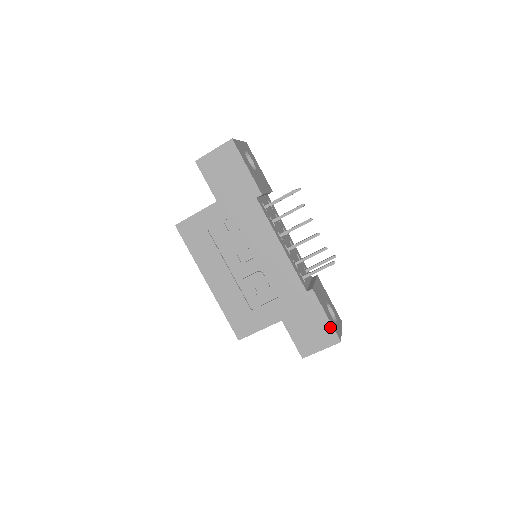
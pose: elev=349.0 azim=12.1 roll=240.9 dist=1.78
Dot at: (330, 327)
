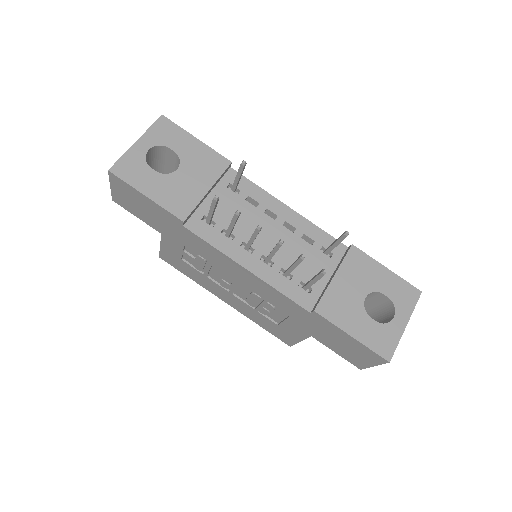
Dot at: (365, 348)
